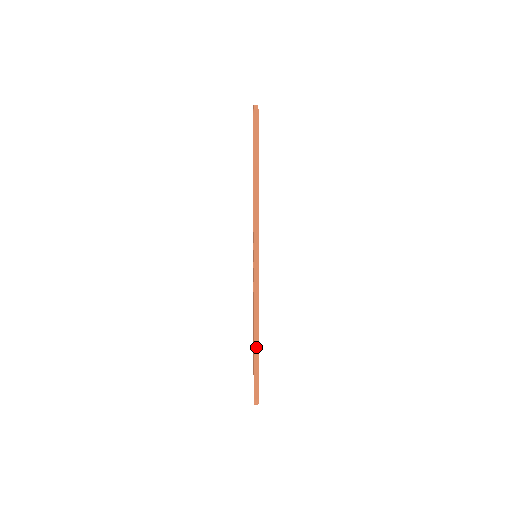
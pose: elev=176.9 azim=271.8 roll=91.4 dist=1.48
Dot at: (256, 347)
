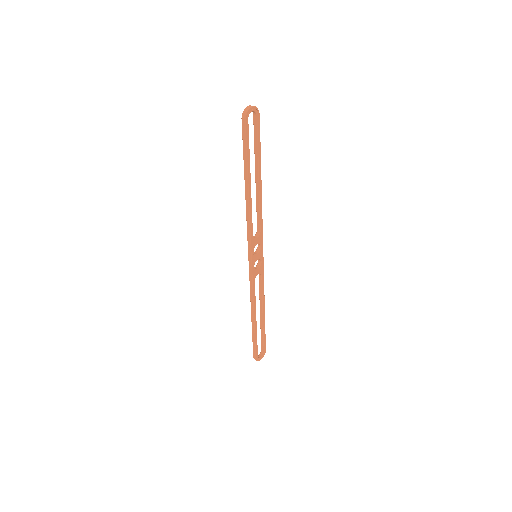
Dot at: (253, 326)
